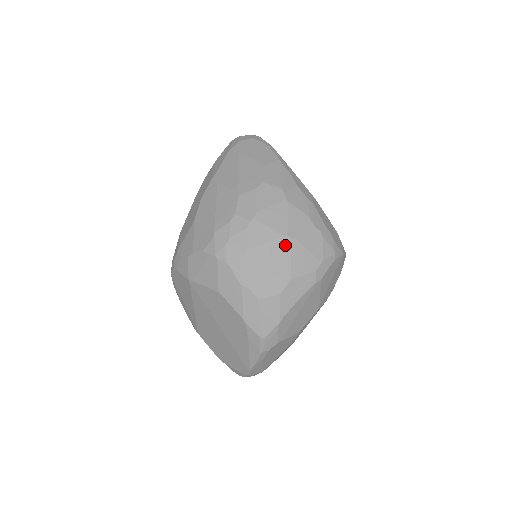
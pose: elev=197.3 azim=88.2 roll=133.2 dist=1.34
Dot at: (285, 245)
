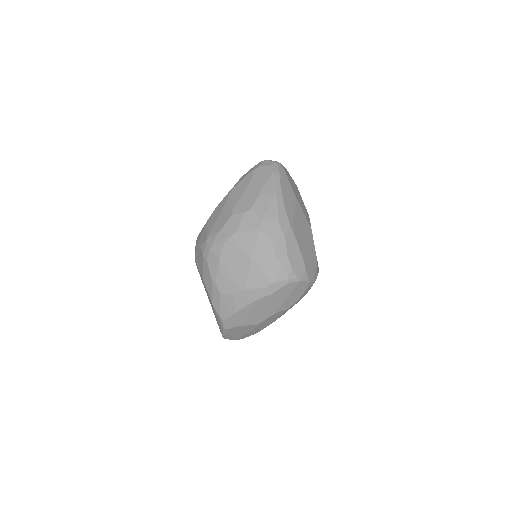
Dot at: (247, 263)
